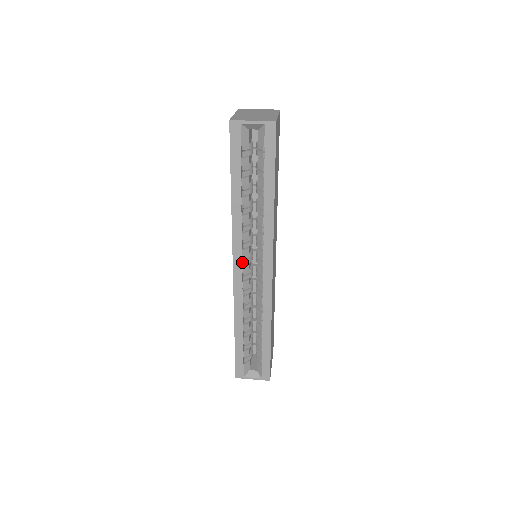
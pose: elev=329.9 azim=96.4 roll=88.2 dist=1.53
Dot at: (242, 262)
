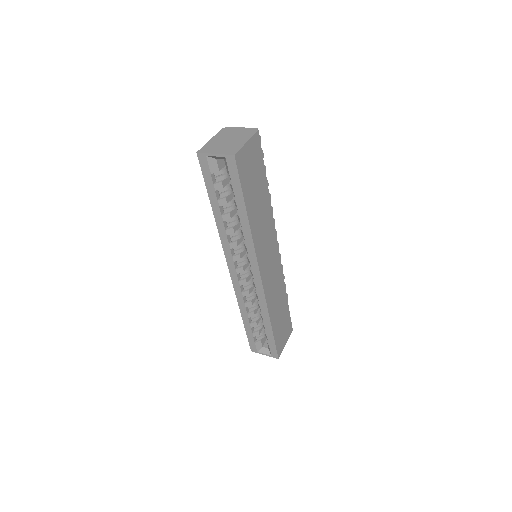
Dot at: (235, 265)
